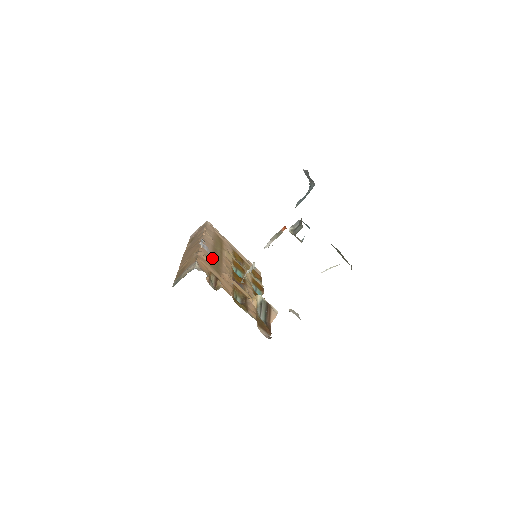
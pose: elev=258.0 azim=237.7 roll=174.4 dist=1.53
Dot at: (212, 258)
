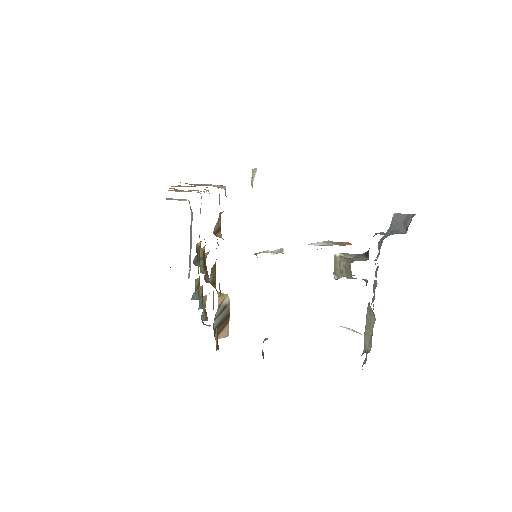
Dot at: occluded
